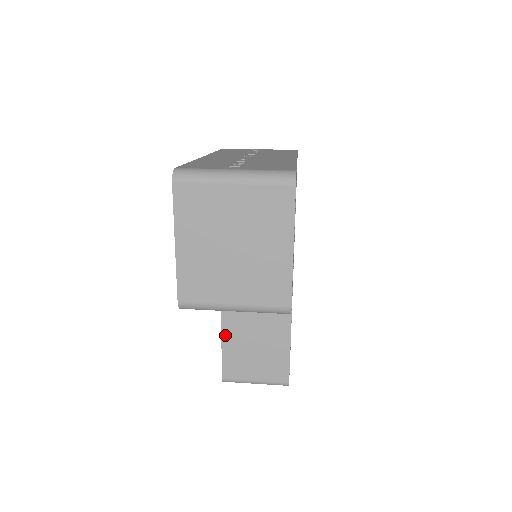
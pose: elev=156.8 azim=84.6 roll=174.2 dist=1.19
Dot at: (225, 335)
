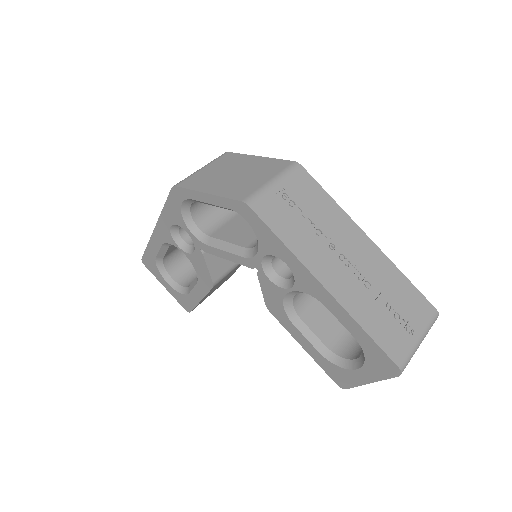
Dot at: (204, 297)
